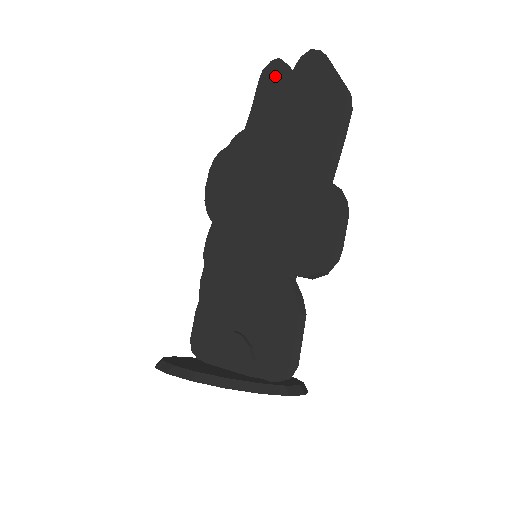
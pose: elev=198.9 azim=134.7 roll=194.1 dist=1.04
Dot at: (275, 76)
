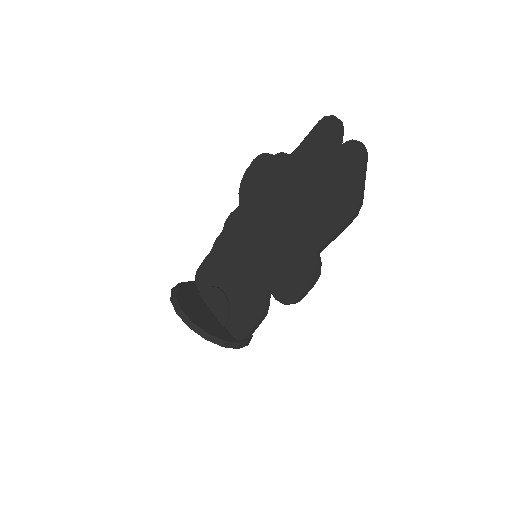
Dot at: (329, 134)
